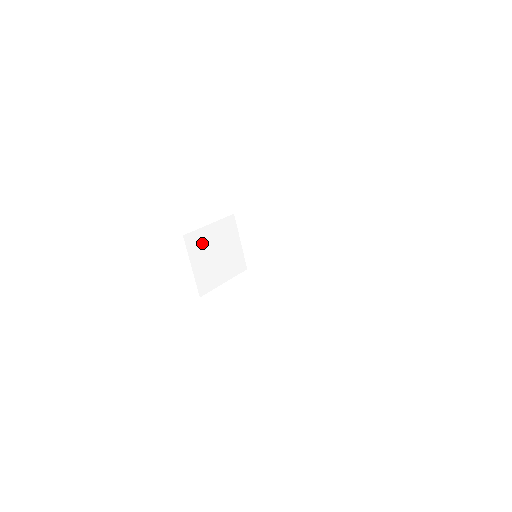
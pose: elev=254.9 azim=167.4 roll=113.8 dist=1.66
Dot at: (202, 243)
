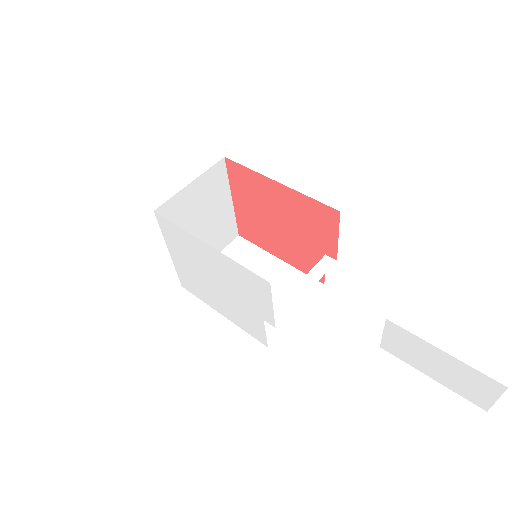
Dot at: (214, 193)
